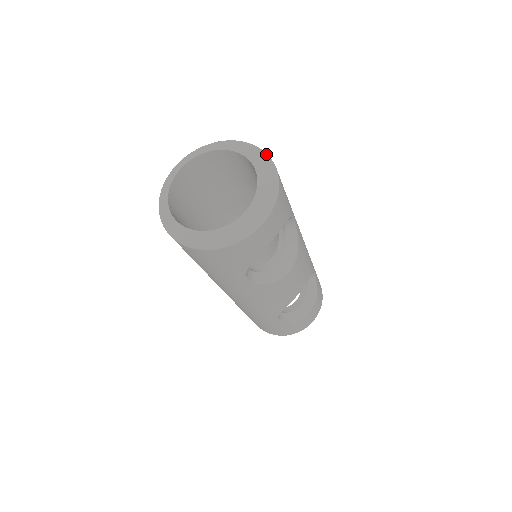
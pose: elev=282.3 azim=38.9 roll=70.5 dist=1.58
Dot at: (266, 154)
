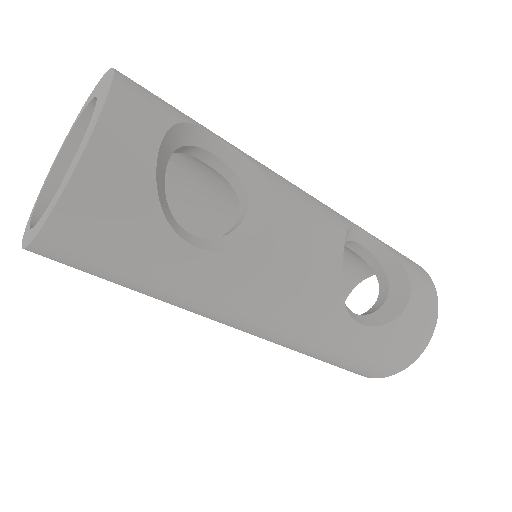
Dot at: (103, 75)
